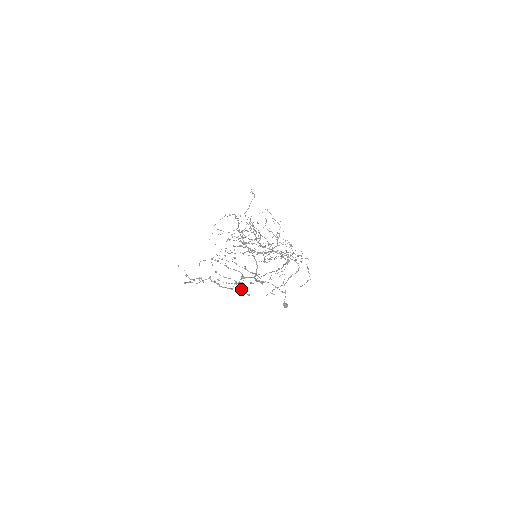
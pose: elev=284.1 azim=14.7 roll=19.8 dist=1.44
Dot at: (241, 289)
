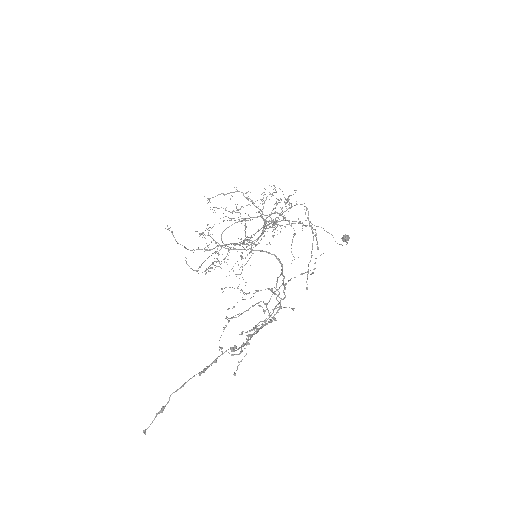
Dot at: occluded
